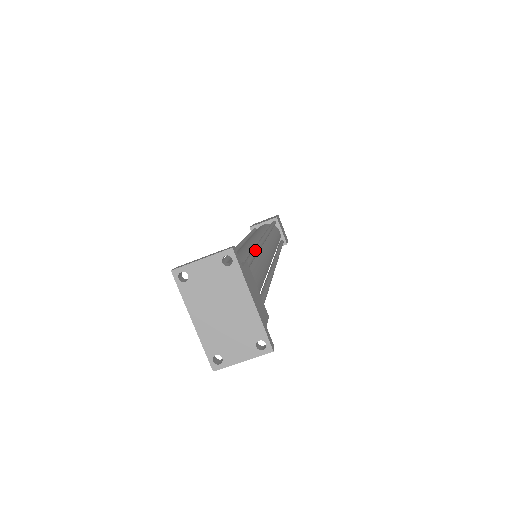
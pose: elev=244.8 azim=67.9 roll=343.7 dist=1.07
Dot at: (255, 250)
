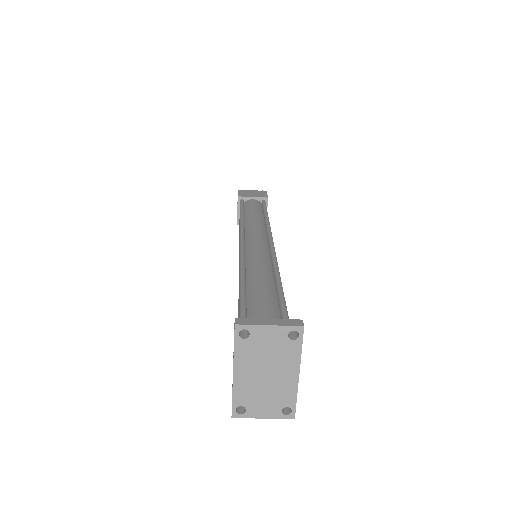
Dot at: occluded
